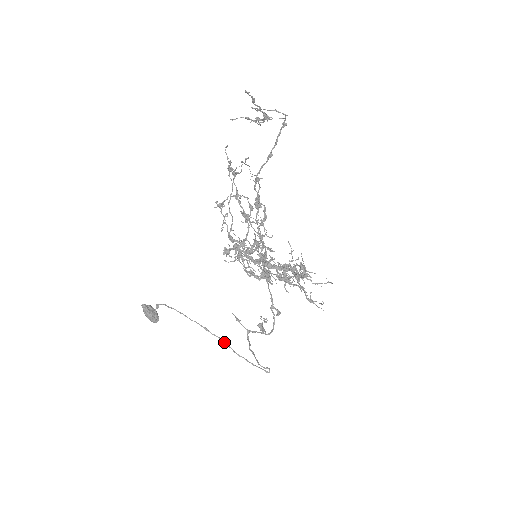
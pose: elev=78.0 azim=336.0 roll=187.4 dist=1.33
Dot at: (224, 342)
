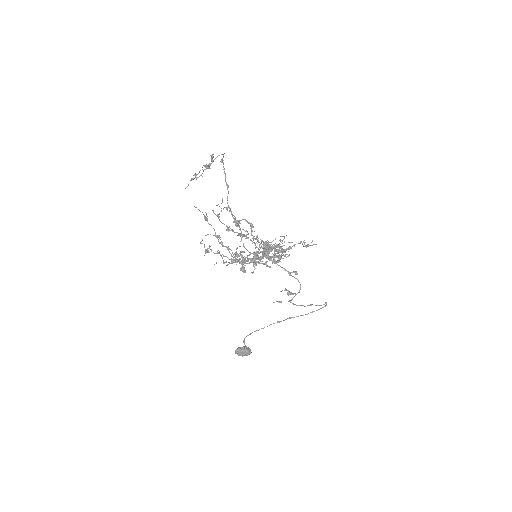
Dot at: (293, 317)
